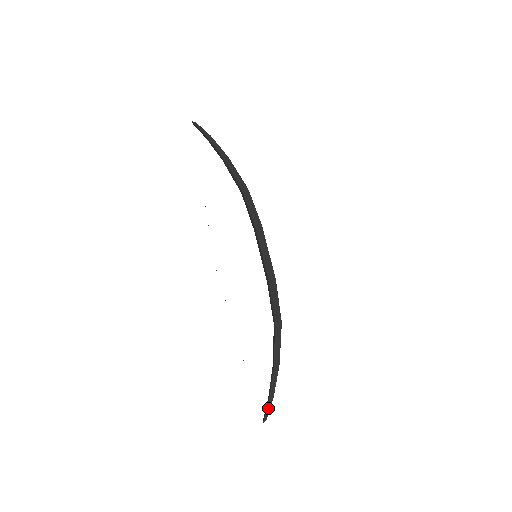
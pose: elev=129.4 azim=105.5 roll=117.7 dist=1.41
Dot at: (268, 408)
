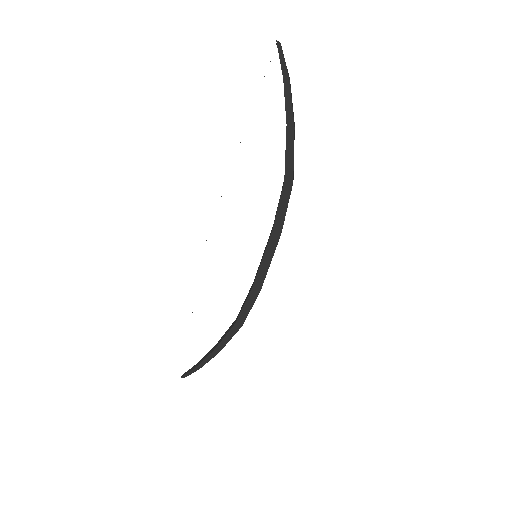
Dot at: (190, 373)
